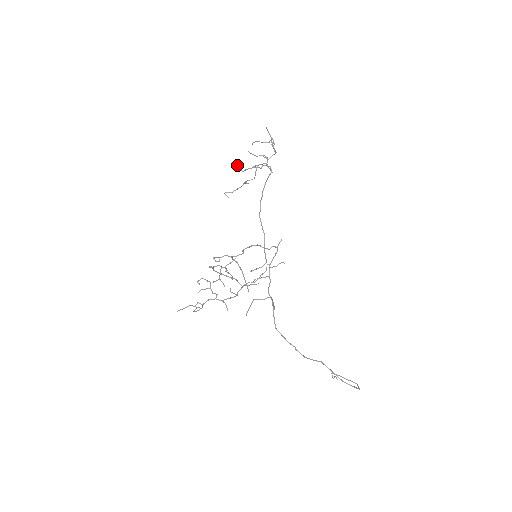
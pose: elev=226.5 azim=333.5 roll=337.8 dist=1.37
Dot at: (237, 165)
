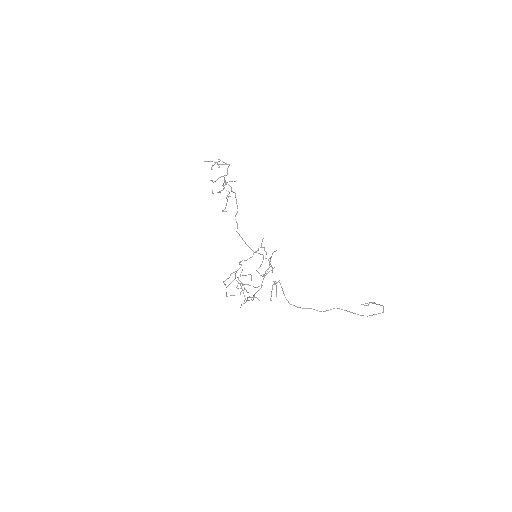
Dot at: (212, 193)
